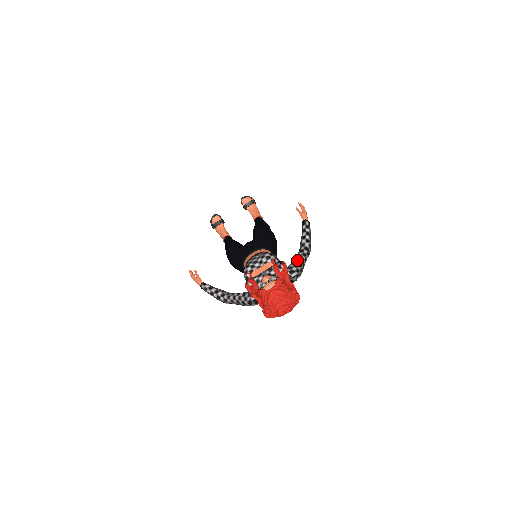
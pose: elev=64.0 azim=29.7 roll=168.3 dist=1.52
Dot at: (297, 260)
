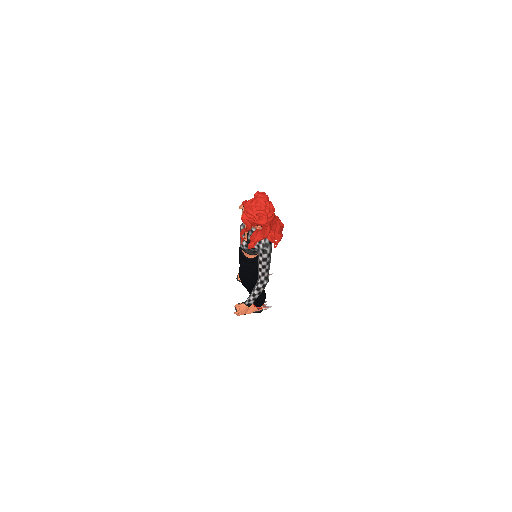
Dot at: occluded
